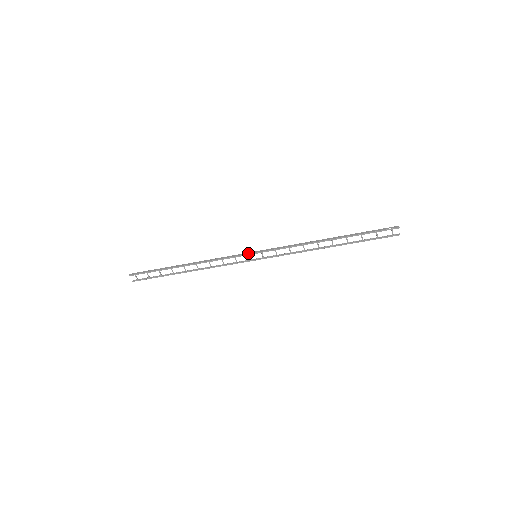
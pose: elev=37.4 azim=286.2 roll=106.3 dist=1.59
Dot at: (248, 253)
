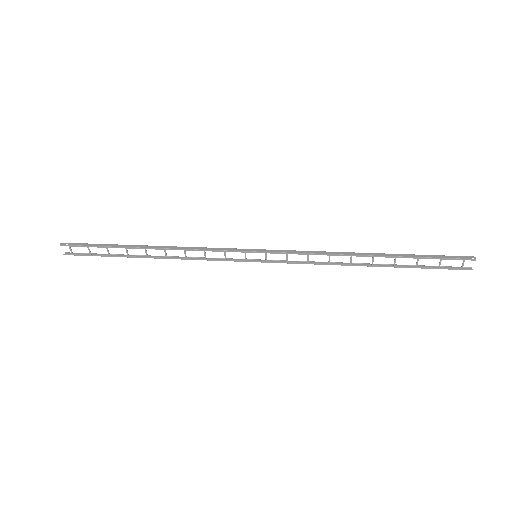
Dot at: (245, 249)
